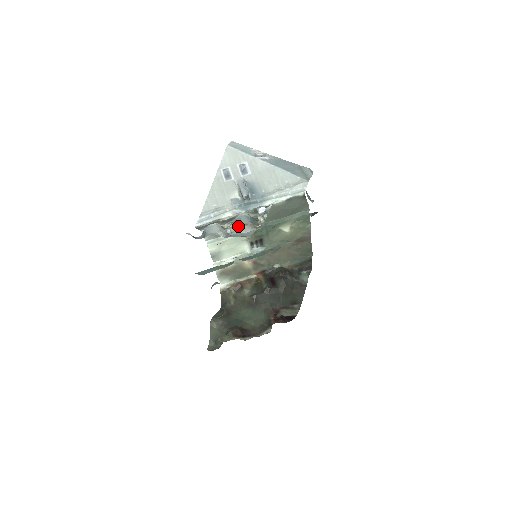
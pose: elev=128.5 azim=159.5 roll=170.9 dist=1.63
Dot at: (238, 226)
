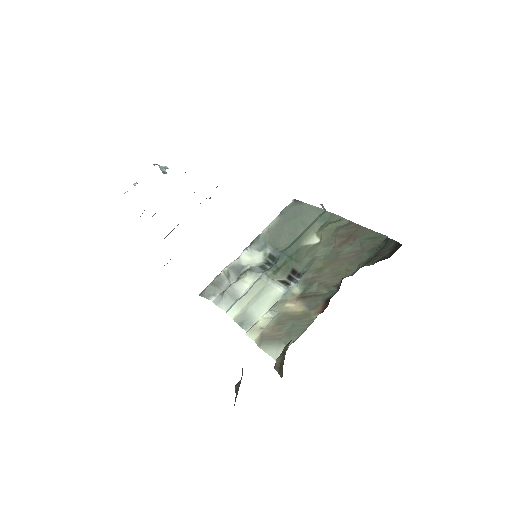
Dot at: occluded
